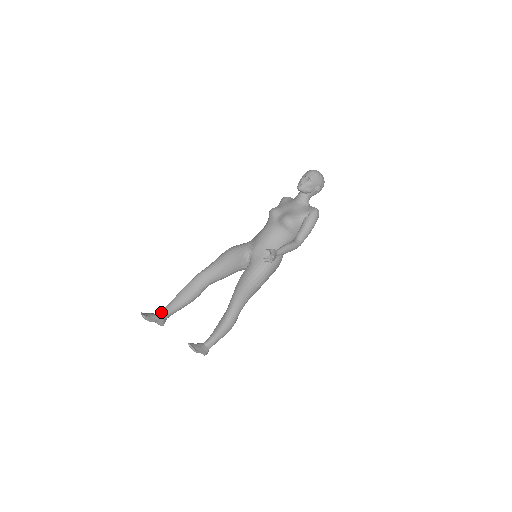
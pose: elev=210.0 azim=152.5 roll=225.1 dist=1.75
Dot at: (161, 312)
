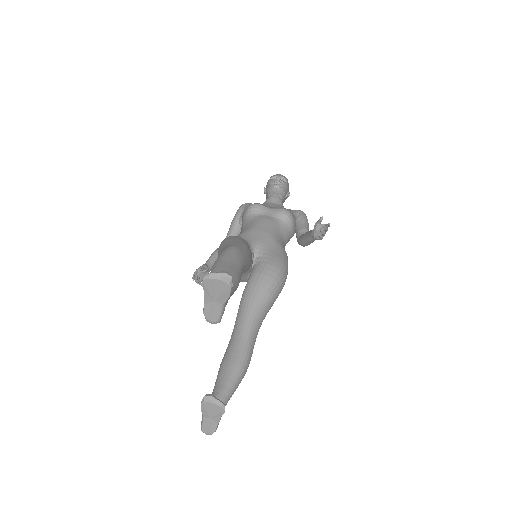
Dot at: occluded
